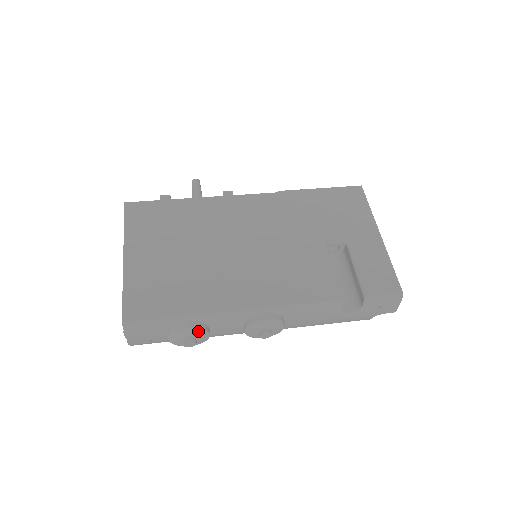
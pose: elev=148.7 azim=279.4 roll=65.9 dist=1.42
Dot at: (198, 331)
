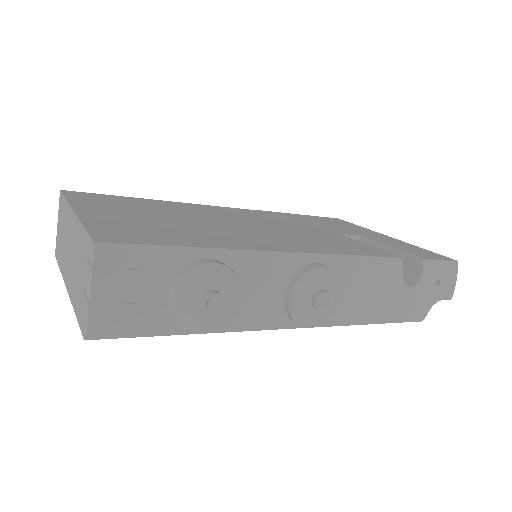
Dot at: (227, 276)
